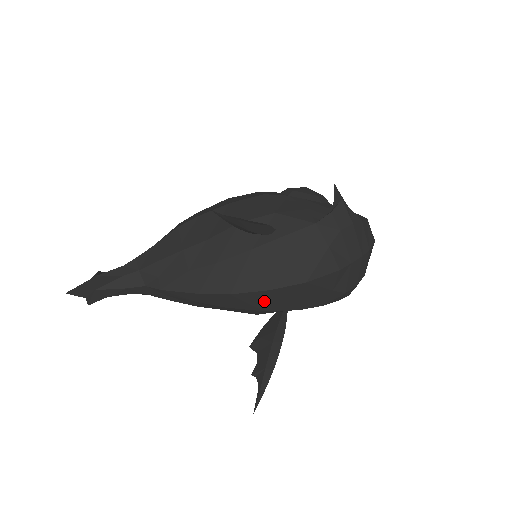
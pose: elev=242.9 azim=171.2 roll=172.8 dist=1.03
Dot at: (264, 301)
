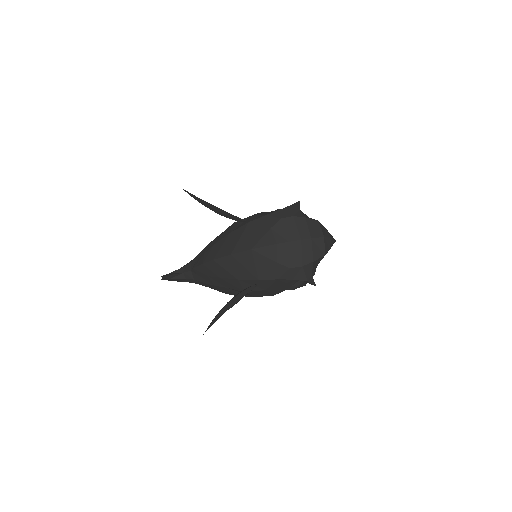
Dot at: (233, 267)
